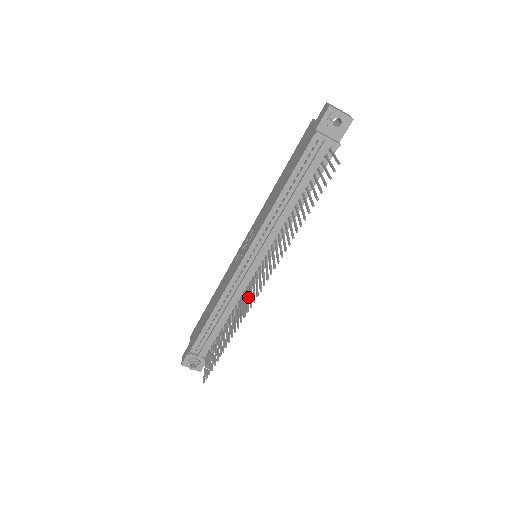
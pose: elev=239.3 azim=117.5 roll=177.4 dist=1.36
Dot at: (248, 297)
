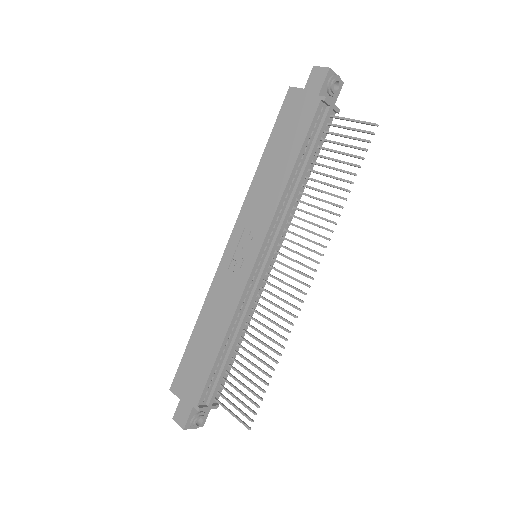
Dot at: occluded
